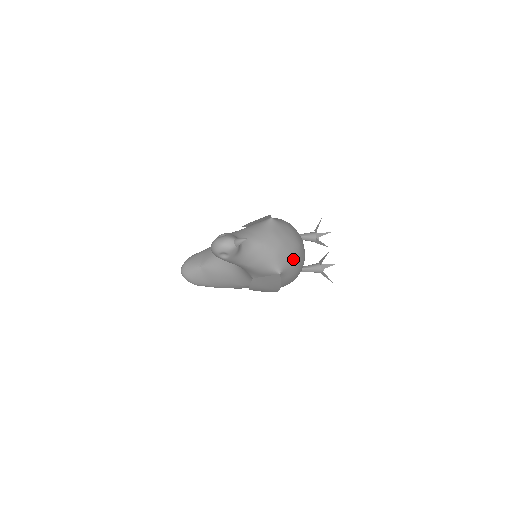
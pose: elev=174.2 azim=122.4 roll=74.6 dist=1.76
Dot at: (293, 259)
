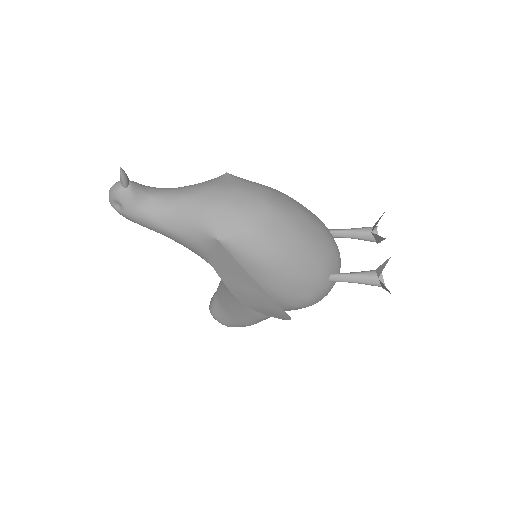
Dot at: (249, 222)
